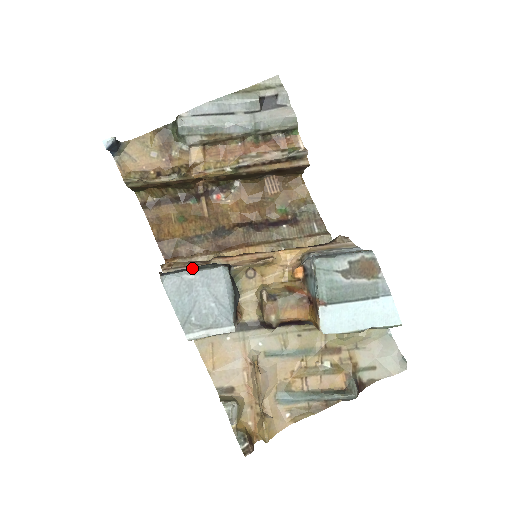
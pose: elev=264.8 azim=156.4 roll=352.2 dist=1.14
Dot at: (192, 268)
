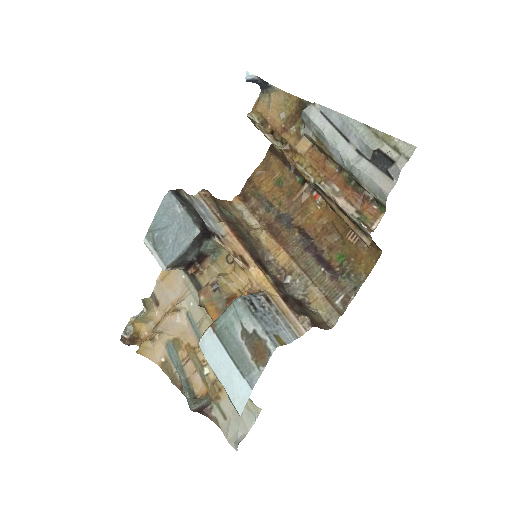
Dot at: (187, 207)
